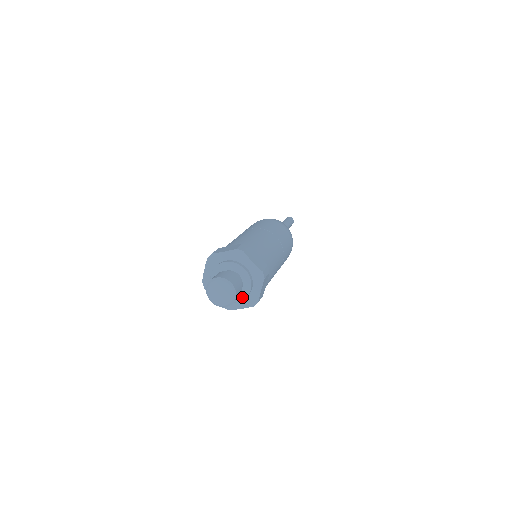
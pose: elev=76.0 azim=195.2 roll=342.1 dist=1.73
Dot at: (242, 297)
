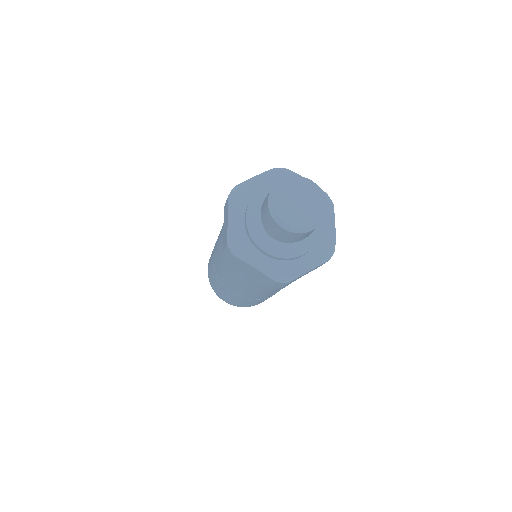
Dot at: (311, 240)
